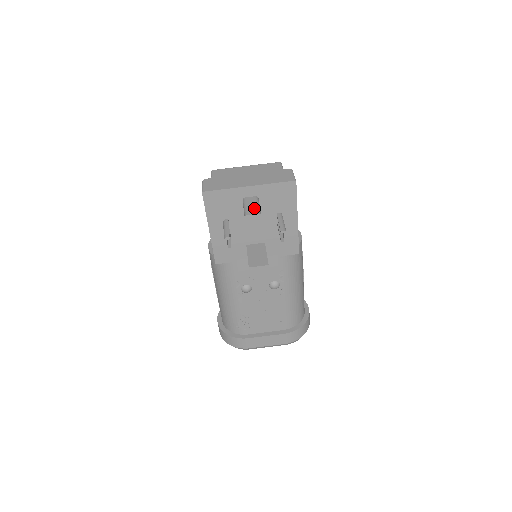
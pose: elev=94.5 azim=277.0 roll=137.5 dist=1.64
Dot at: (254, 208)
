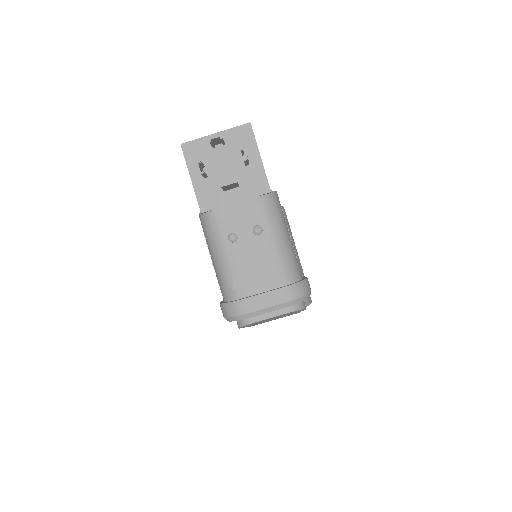
Dot at: occluded
